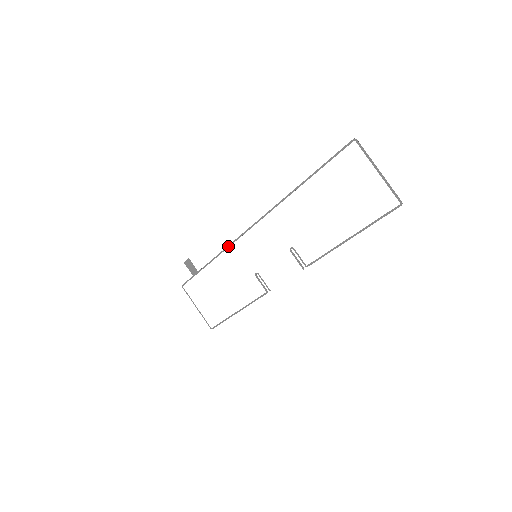
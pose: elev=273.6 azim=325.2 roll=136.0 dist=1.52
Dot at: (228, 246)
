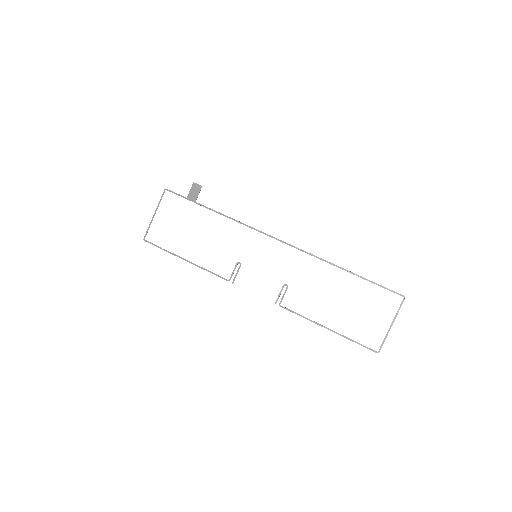
Dot at: (246, 225)
